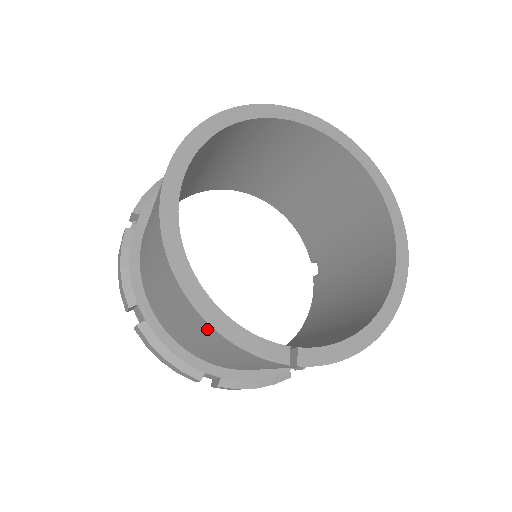
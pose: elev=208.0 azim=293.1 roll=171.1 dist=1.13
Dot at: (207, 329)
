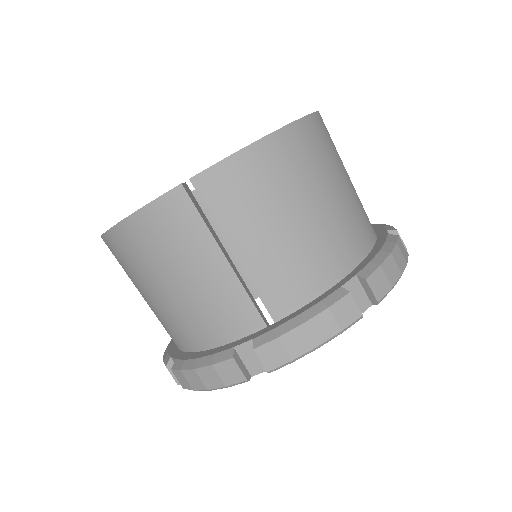
Dot at: (128, 237)
